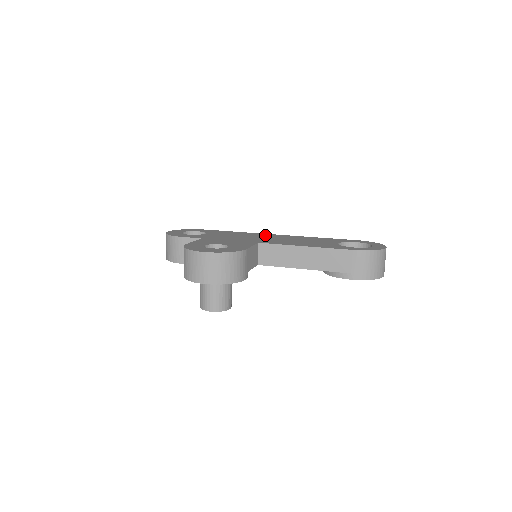
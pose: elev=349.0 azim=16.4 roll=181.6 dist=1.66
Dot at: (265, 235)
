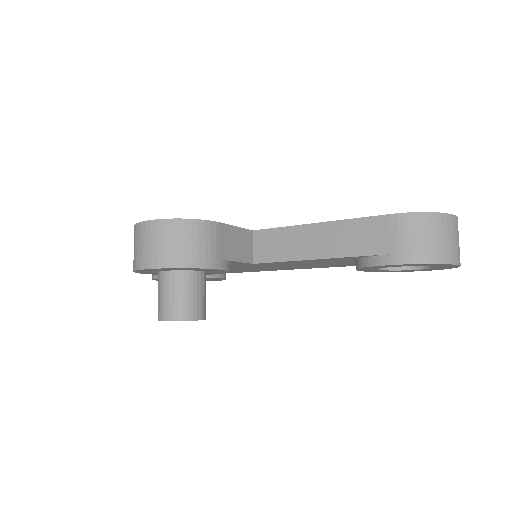
Dot at: occluded
